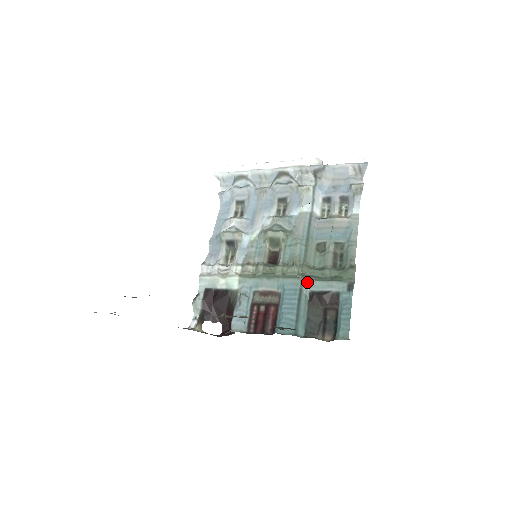
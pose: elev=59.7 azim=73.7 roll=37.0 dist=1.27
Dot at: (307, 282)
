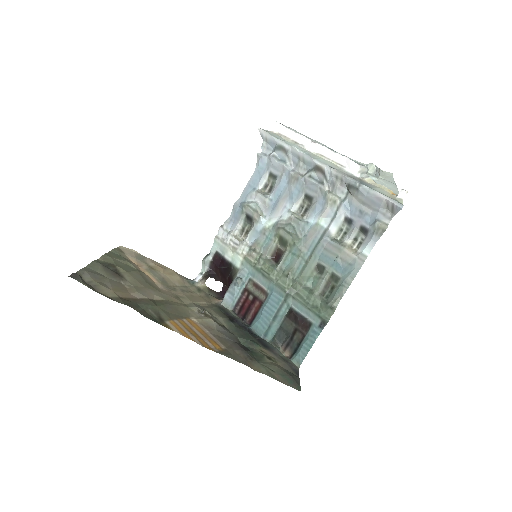
Dot at: (291, 298)
